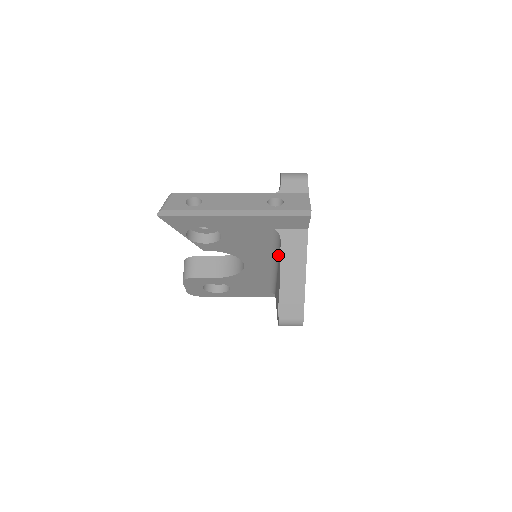
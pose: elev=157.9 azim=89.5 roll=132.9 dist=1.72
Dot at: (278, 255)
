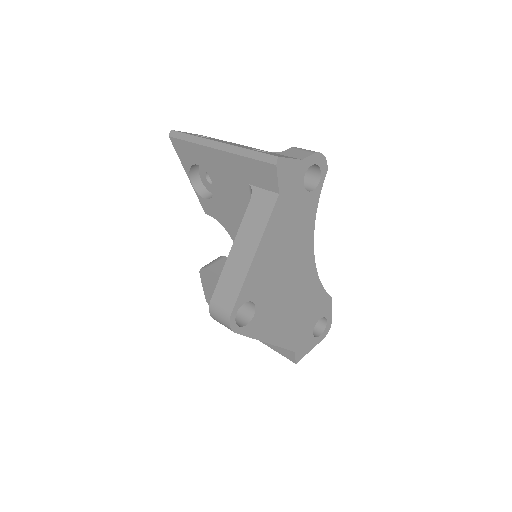
Dot at: occluded
